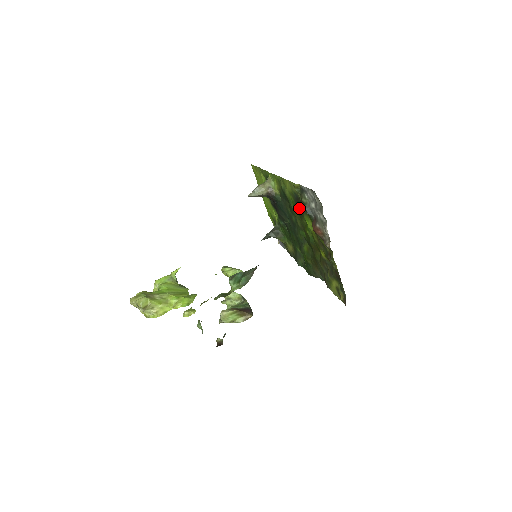
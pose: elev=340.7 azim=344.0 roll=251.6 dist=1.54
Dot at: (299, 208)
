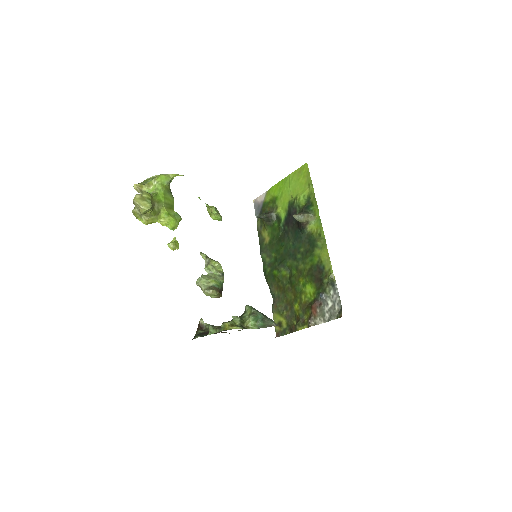
Dot at: (315, 274)
